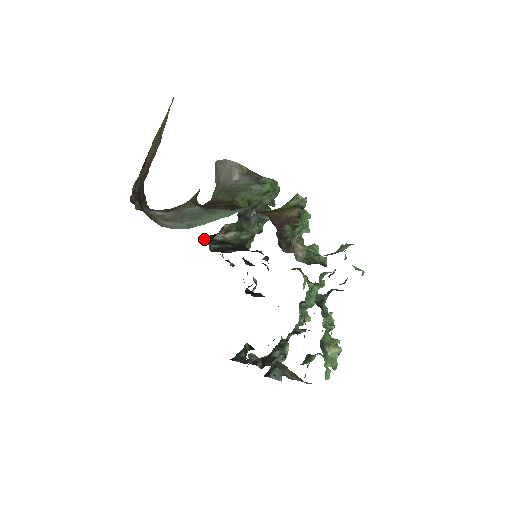
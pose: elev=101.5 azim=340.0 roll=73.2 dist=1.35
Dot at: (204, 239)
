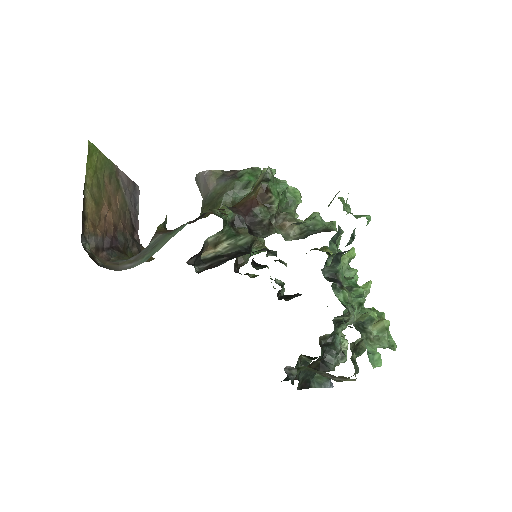
Dot at: (188, 263)
